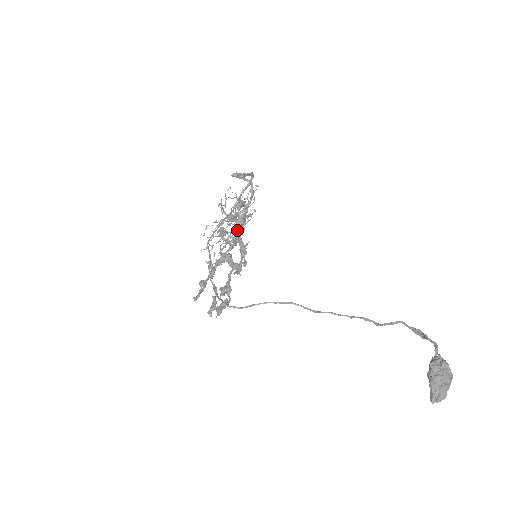
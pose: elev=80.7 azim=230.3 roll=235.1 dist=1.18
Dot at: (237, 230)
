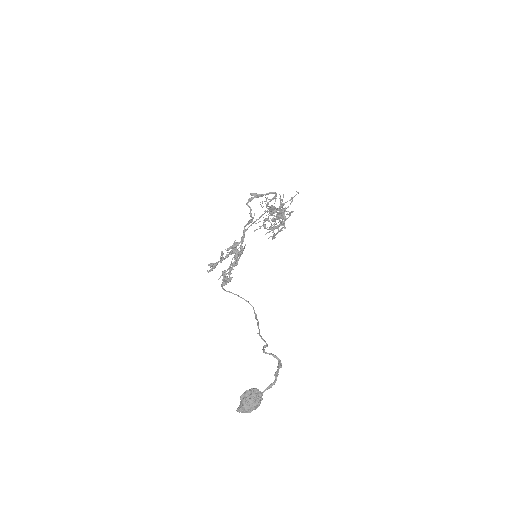
Dot at: (276, 223)
